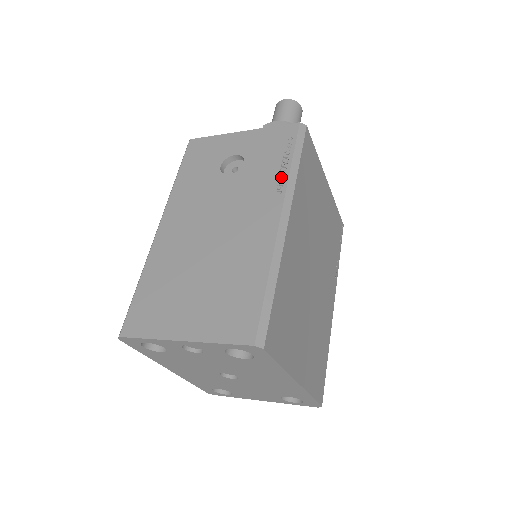
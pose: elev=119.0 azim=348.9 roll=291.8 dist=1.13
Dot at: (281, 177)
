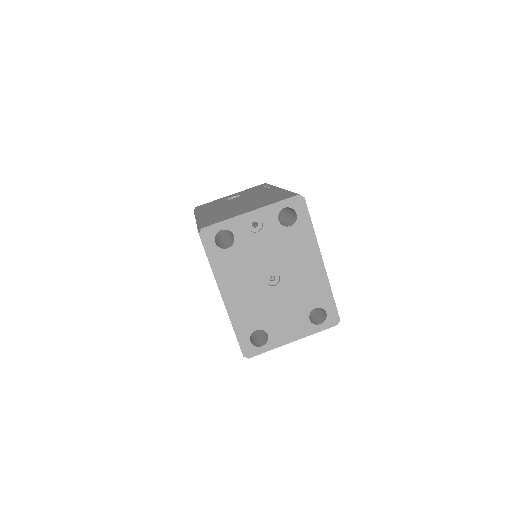
Dot at: (269, 187)
